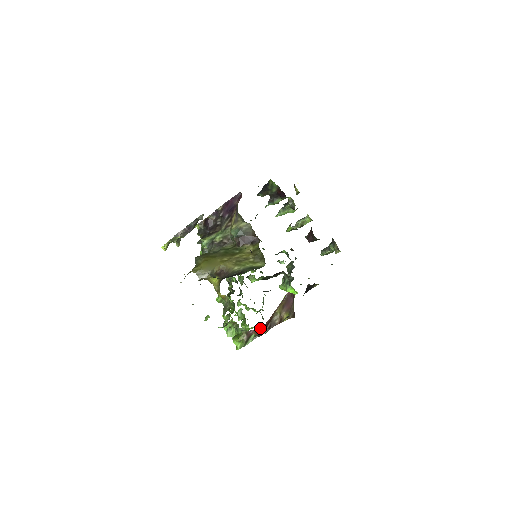
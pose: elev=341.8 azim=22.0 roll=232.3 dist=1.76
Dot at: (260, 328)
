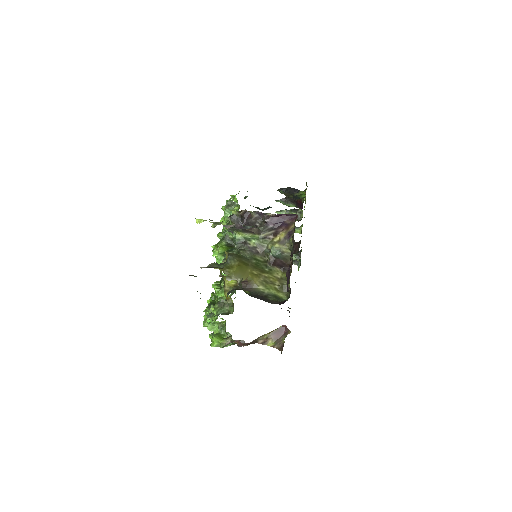
Dot at: occluded
